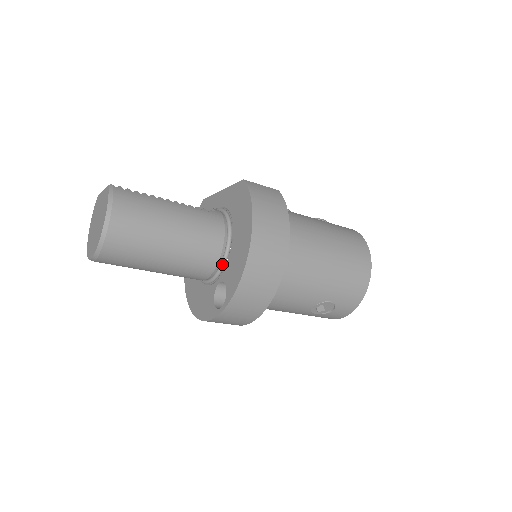
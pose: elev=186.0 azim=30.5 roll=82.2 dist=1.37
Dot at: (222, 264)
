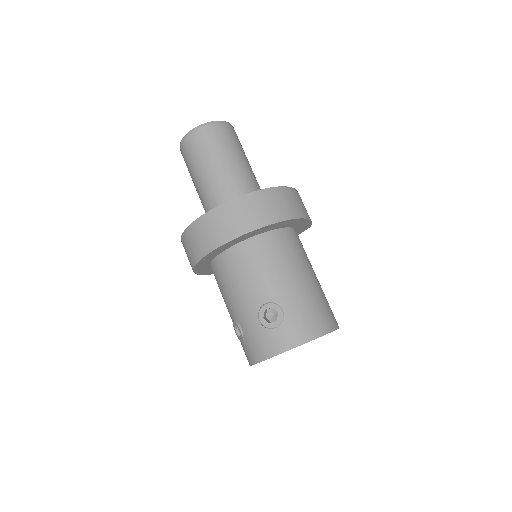
Dot at: occluded
